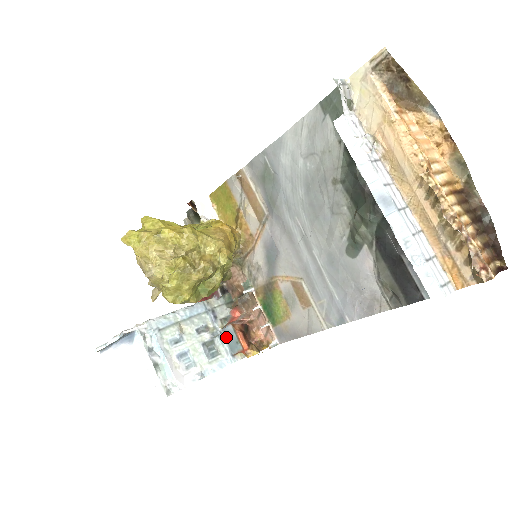
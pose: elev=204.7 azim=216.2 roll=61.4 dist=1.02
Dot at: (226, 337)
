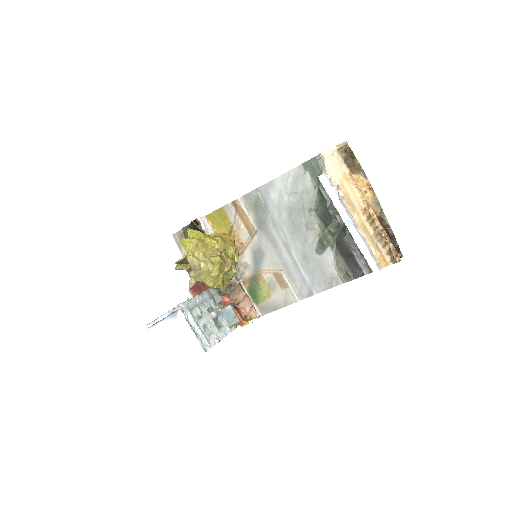
Dot at: (225, 315)
